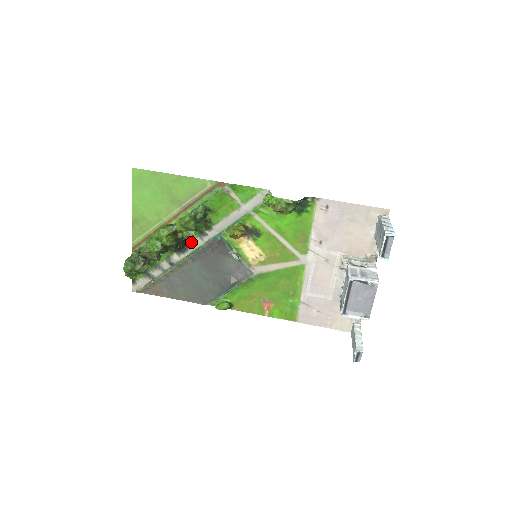
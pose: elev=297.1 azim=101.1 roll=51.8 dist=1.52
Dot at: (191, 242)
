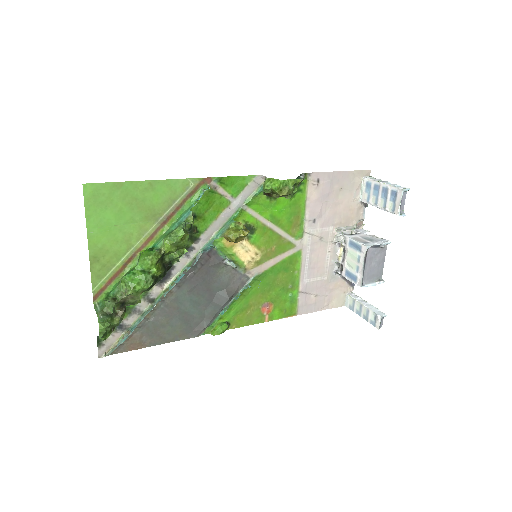
Dot at: (175, 264)
